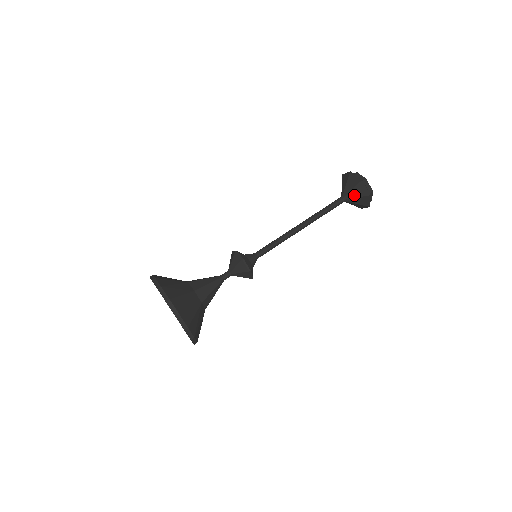
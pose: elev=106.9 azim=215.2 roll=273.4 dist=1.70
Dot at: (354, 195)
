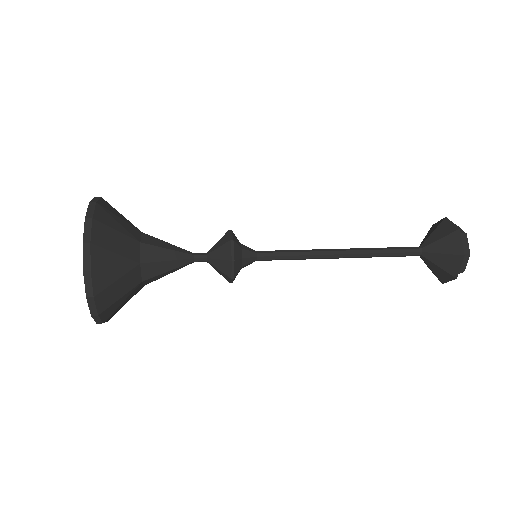
Dot at: (439, 248)
